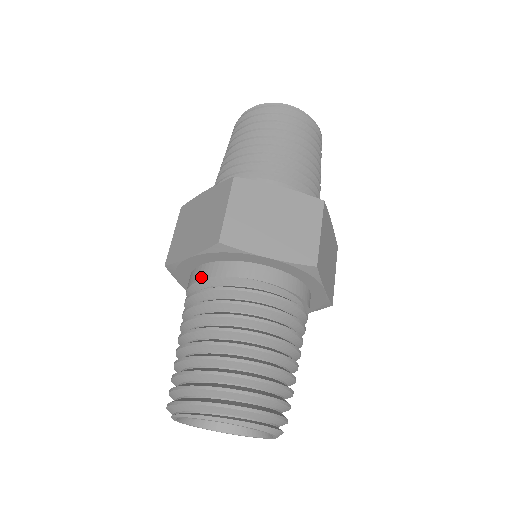
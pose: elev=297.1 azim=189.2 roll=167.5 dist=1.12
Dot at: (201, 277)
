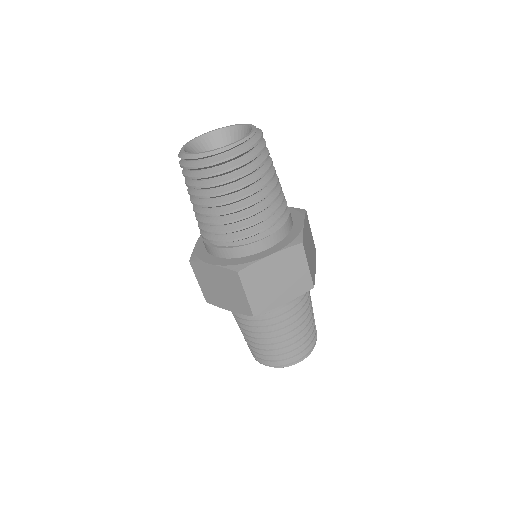
Dot at: occluded
